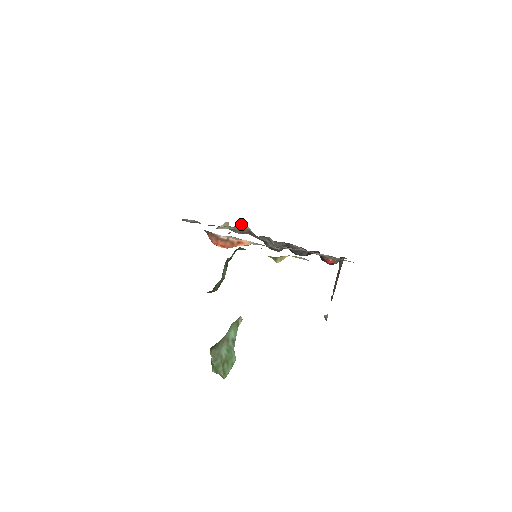
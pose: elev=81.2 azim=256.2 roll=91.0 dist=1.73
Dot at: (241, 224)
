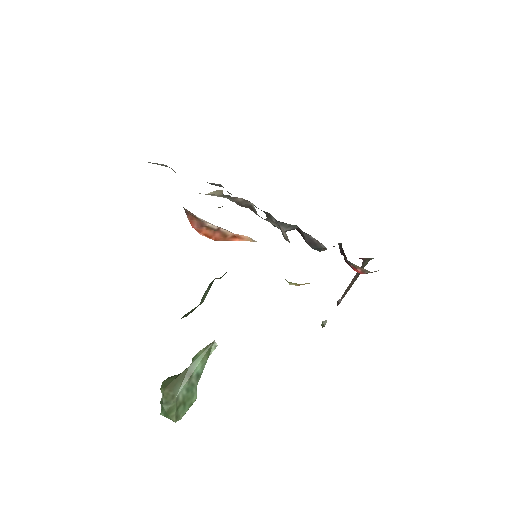
Dot at: (242, 198)
